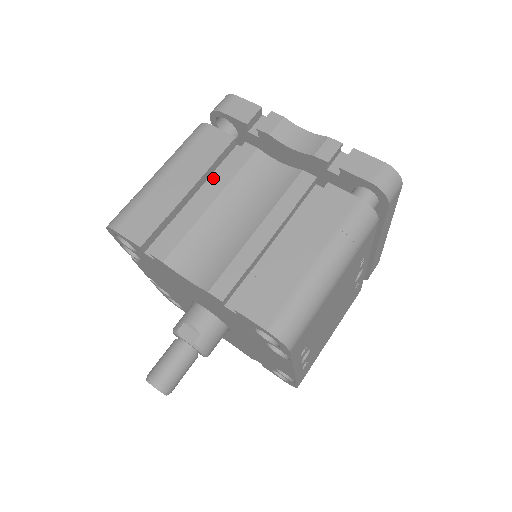
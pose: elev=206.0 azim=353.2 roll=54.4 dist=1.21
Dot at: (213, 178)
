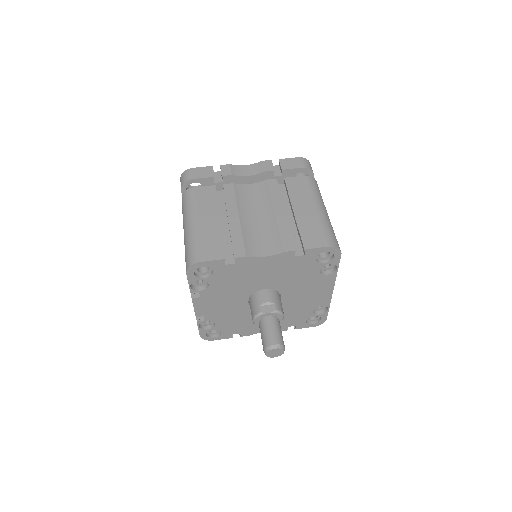
Dot at: (226, 208)
